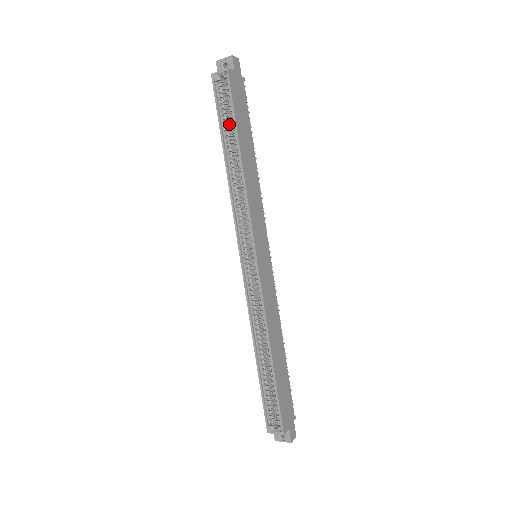
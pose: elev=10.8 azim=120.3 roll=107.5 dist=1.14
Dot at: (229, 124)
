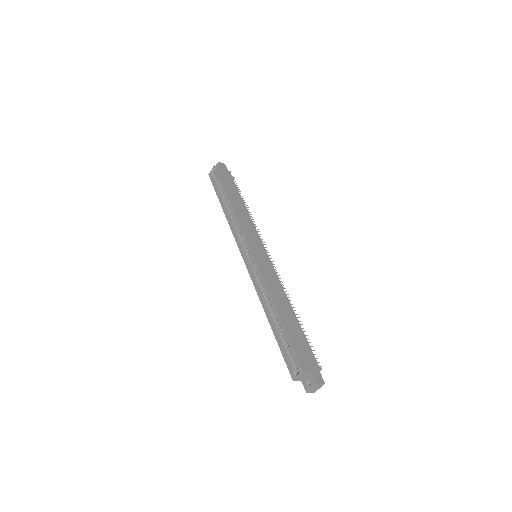
Dot at: (223, 192)
